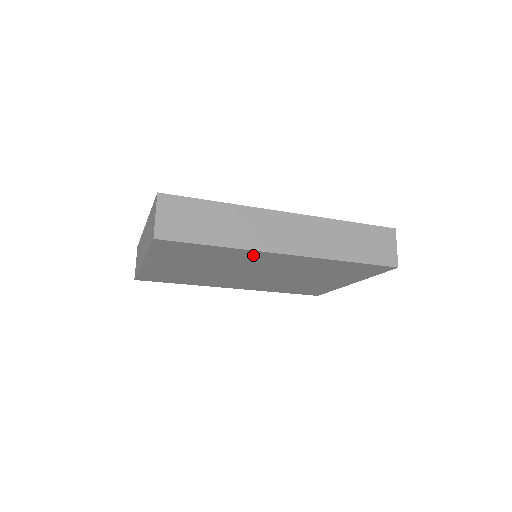
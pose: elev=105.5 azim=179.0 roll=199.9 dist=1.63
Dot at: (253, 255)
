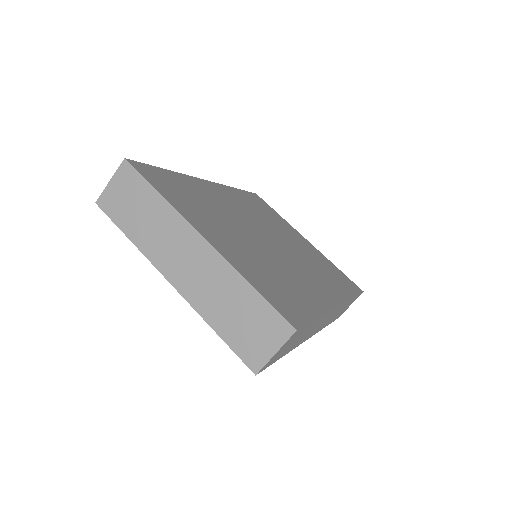
Dot at: occluded
